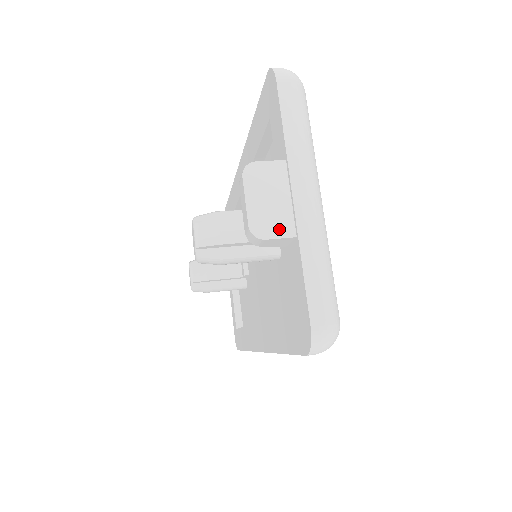
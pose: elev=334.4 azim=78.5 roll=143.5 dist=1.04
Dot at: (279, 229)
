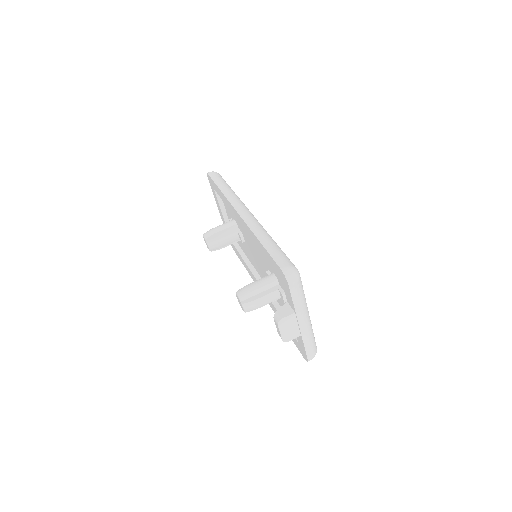
Dot at: (294, 336)
